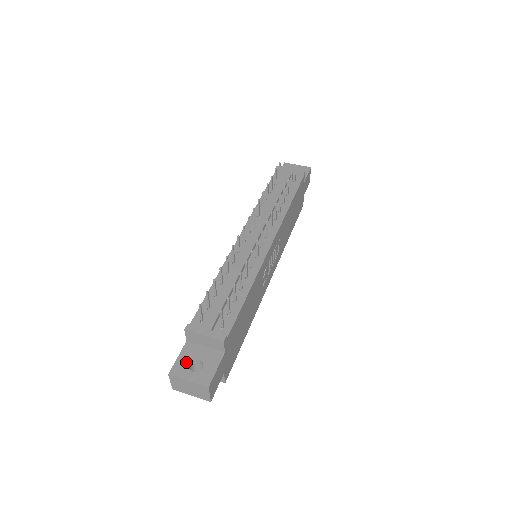
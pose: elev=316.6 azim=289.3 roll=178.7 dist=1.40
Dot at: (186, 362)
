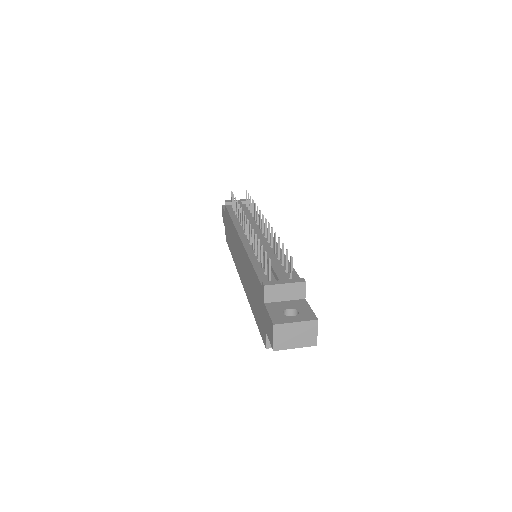
Dot at: (280, 313)
